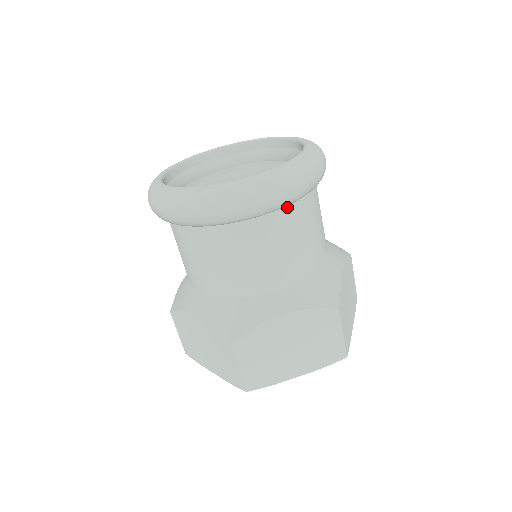
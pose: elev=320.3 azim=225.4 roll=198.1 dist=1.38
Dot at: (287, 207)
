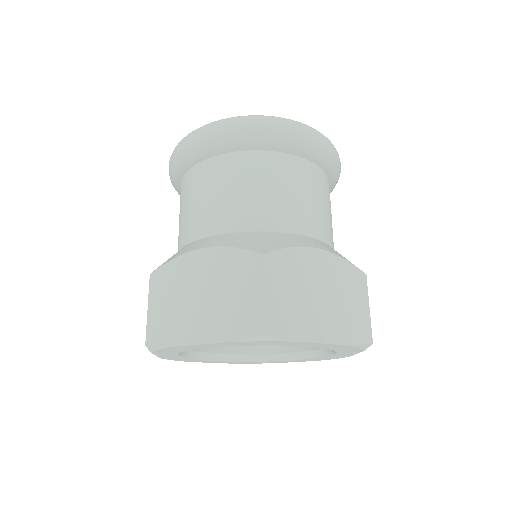
Dot at: (247, 152)
